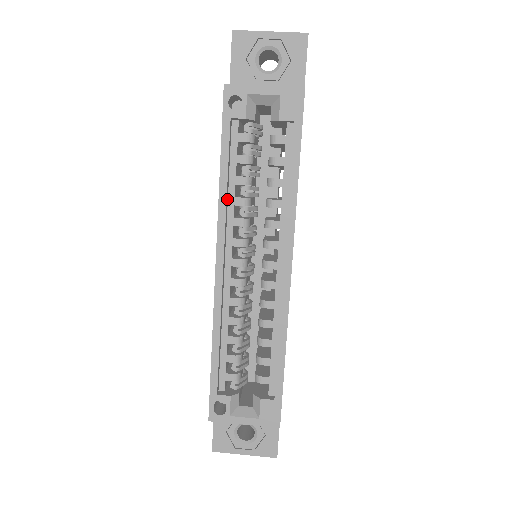
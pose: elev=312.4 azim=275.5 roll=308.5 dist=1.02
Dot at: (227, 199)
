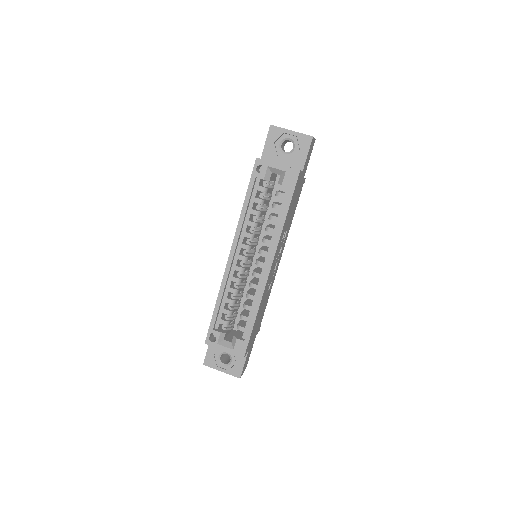
Dot at: (244, 221)
